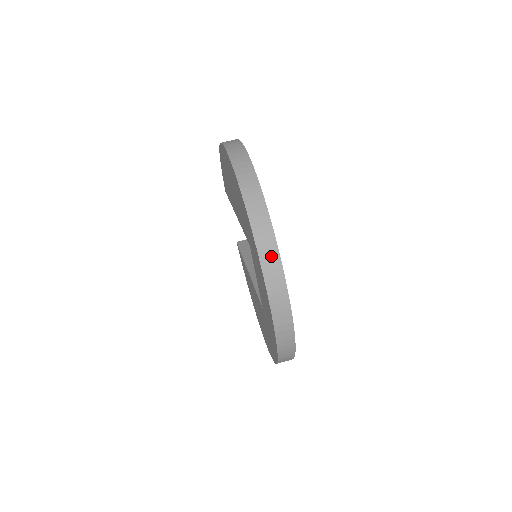
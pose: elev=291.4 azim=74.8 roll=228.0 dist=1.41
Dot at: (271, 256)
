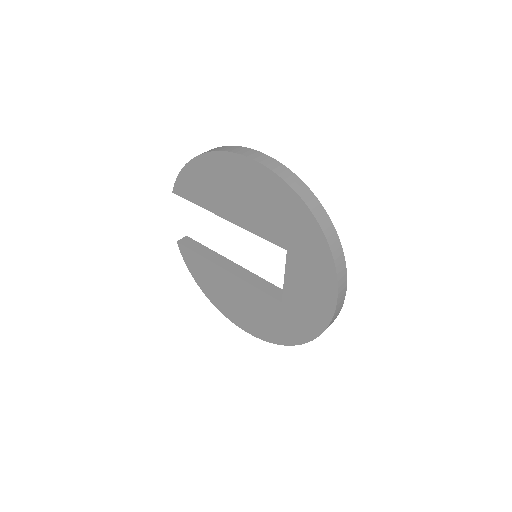
Dot at: (340, 259)
